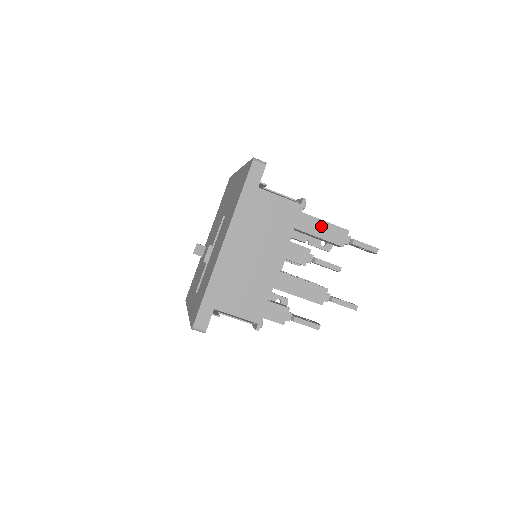
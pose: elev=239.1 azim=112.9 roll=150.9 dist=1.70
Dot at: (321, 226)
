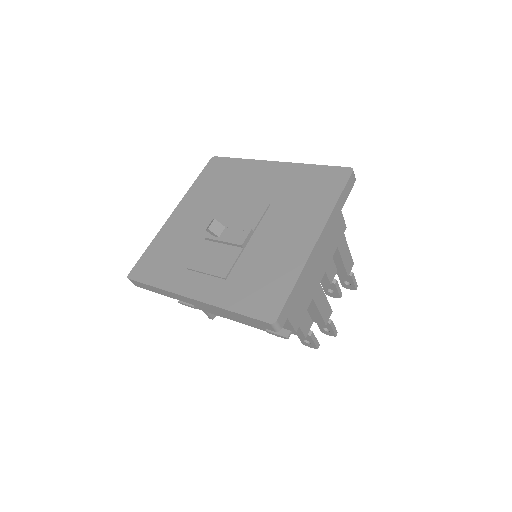
Dot at: (347, 252)
